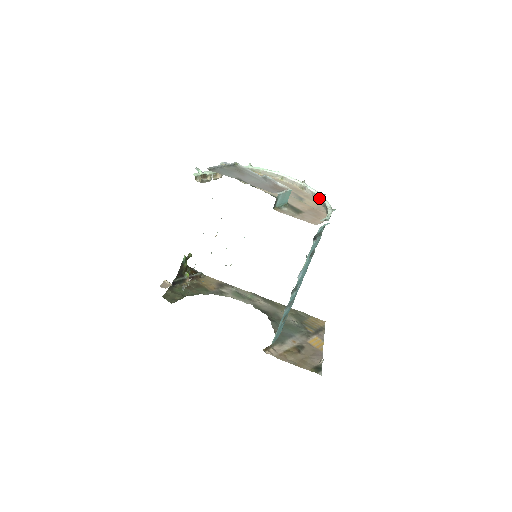
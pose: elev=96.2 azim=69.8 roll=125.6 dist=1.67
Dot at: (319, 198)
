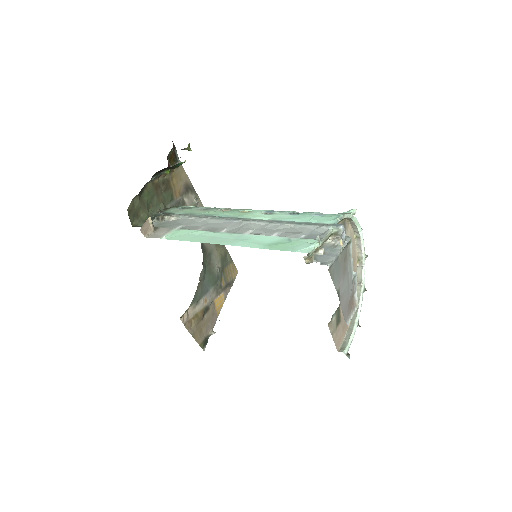
Dot at: (360, 289)
